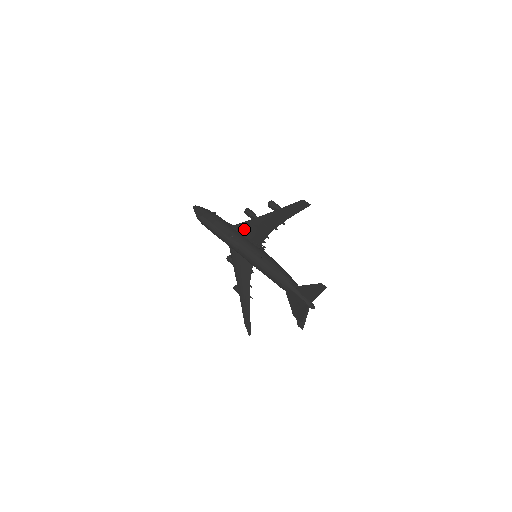
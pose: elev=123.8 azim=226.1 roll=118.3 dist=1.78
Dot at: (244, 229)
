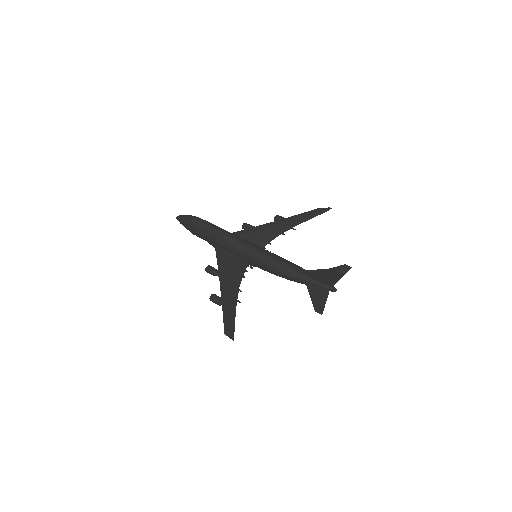
Dot at: (243, 235)
